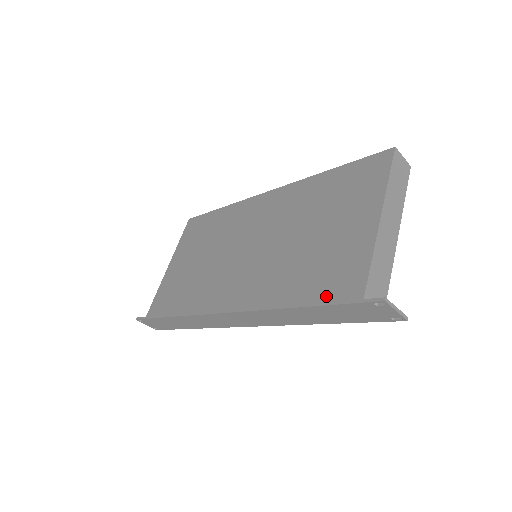
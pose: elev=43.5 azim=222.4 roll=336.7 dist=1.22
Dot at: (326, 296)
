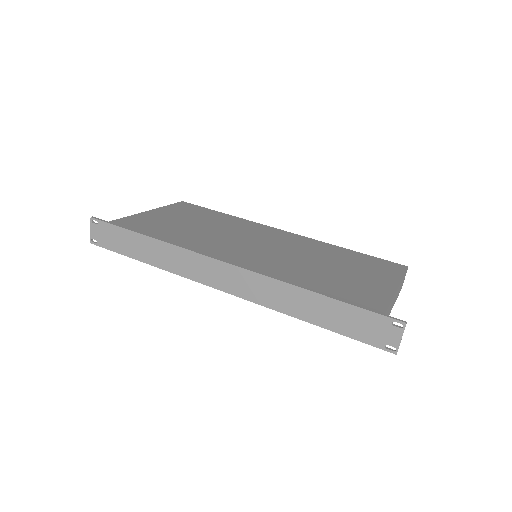
Dot at: (347, 300)
